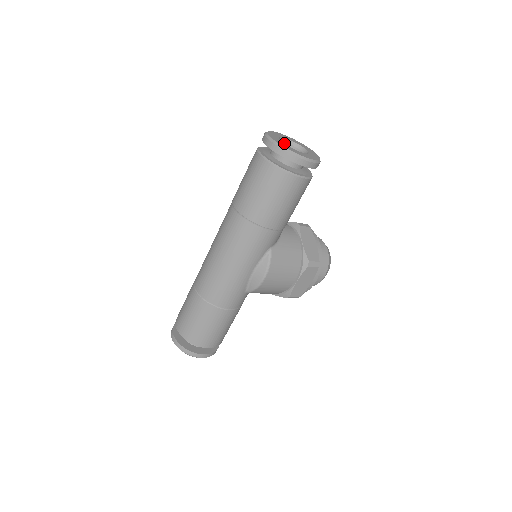
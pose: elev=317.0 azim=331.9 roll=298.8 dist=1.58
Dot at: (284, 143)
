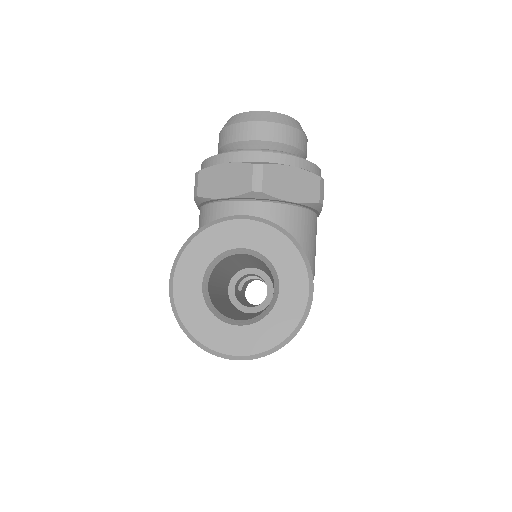
Dot at: (207, 285)
